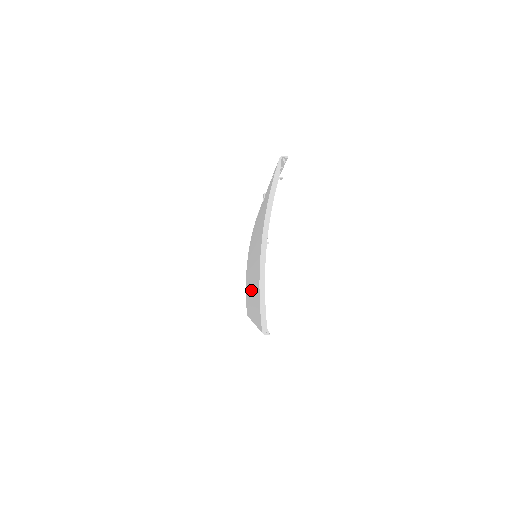
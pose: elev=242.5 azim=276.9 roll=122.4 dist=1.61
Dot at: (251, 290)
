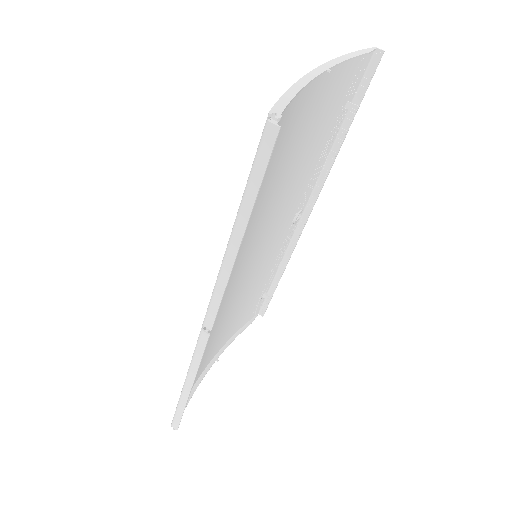
Dot at: occluded
